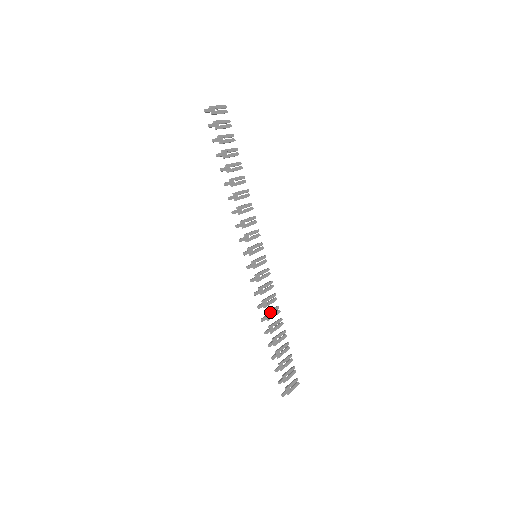
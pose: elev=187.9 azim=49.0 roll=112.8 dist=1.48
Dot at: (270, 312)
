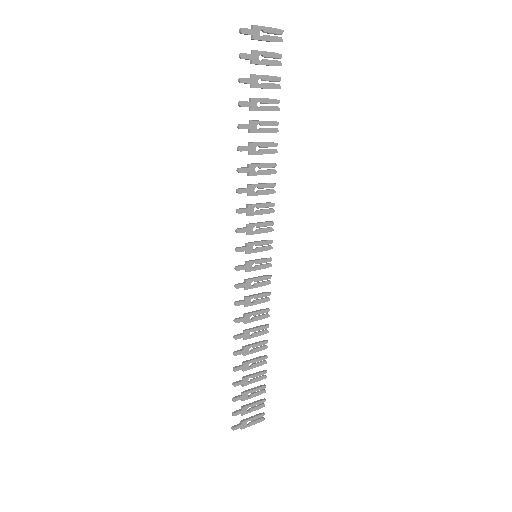
Dot at: (251, 330)
